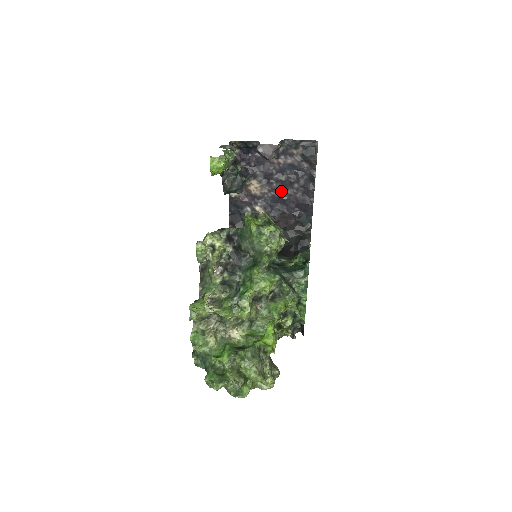
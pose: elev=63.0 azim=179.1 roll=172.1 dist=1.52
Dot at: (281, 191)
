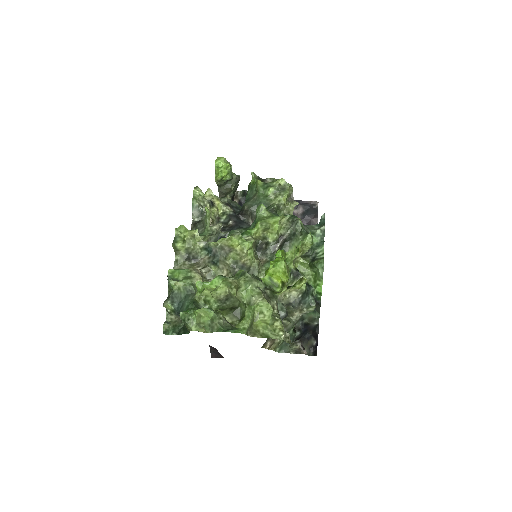
Dot at: occluded
